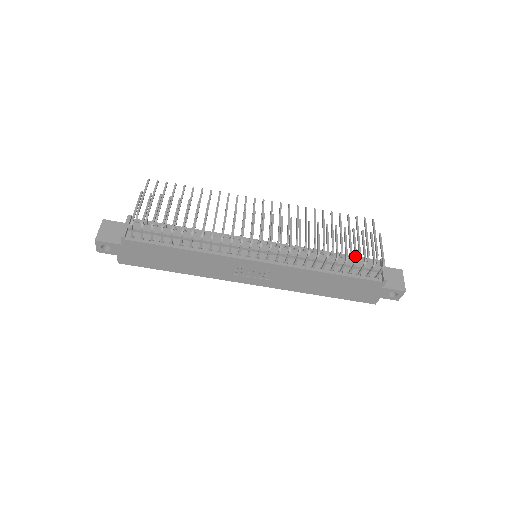
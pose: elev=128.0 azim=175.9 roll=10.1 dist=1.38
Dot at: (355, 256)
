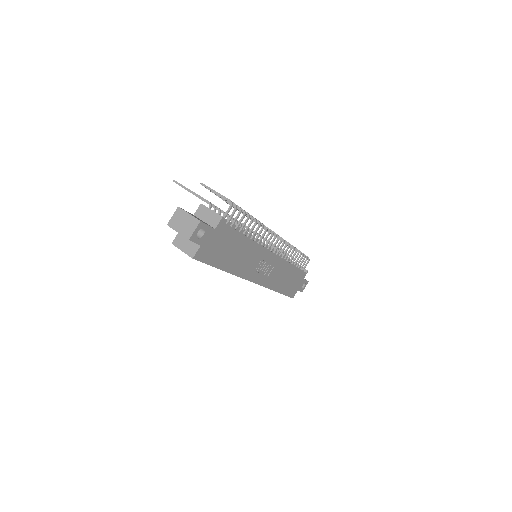
Dot at: occluded
